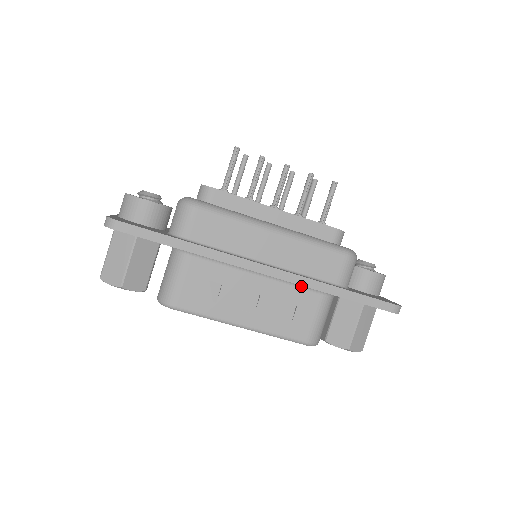
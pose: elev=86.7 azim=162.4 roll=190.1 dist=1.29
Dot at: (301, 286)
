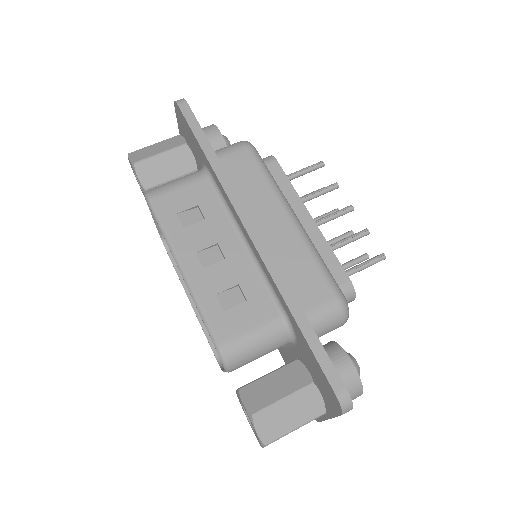
Dot at: (268, 286)
